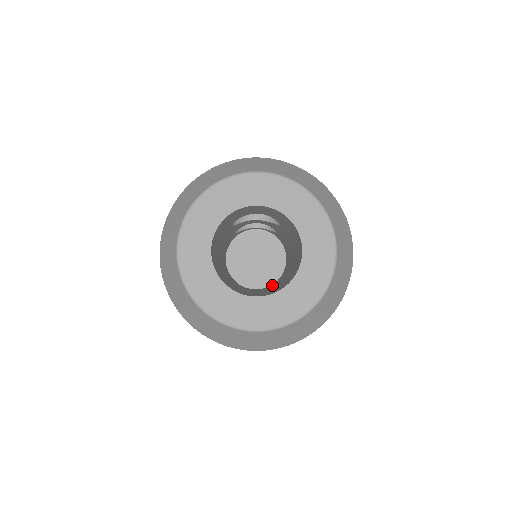
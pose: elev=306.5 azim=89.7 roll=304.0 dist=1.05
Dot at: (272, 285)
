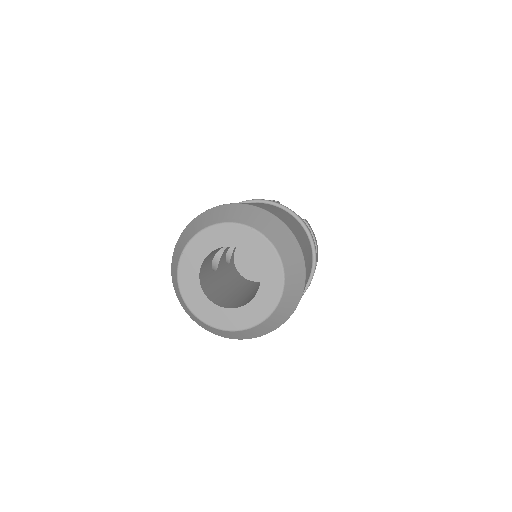
Dot at: occluded
